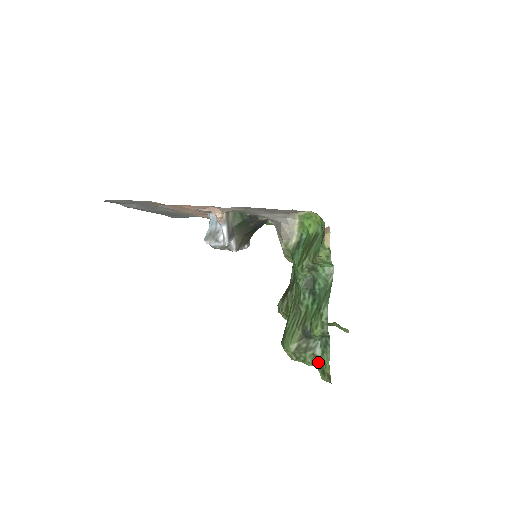
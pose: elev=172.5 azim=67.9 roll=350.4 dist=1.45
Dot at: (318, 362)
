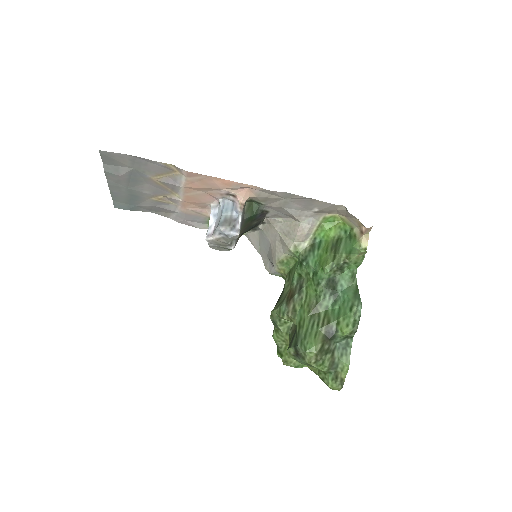
Dot at: (334, 366)
